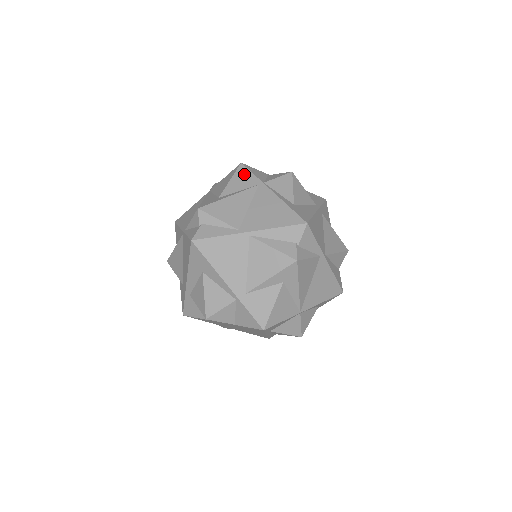
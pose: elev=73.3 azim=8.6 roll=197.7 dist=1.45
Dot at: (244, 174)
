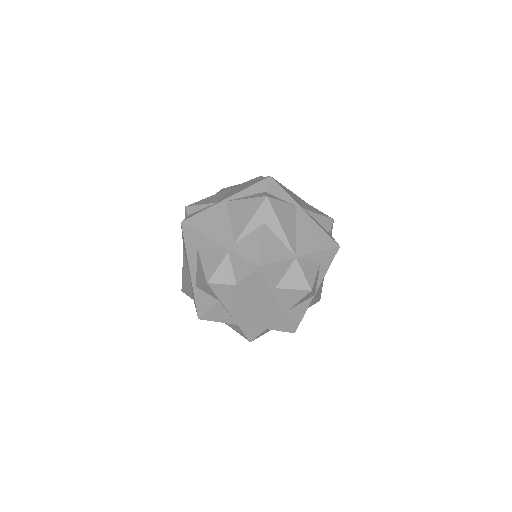
Dot at: occluded
